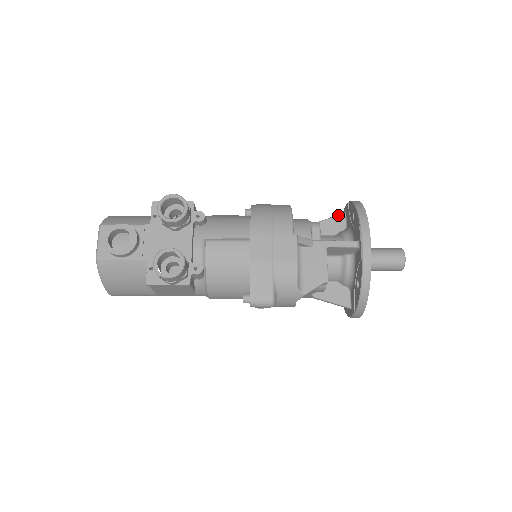
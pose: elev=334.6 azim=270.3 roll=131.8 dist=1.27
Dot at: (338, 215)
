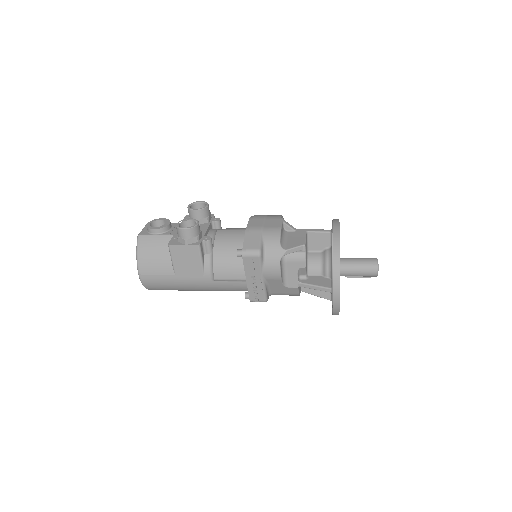
Dot at: occluded
